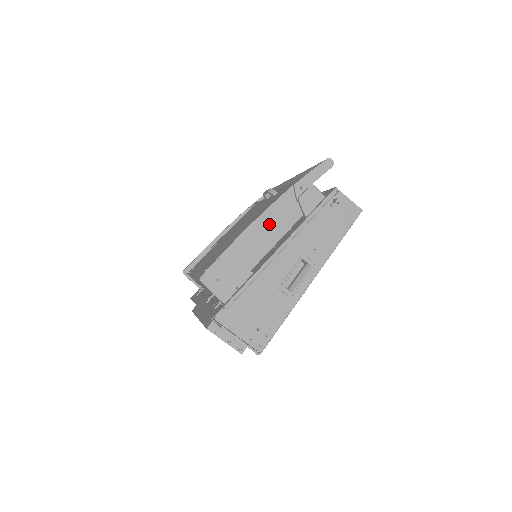
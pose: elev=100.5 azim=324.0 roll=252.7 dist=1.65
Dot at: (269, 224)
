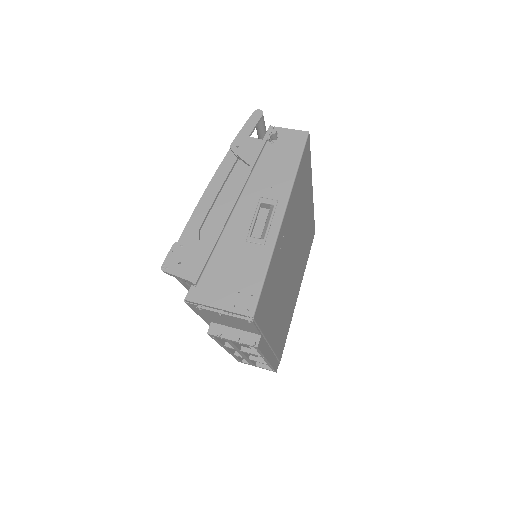
Dot at: (220, 193)
